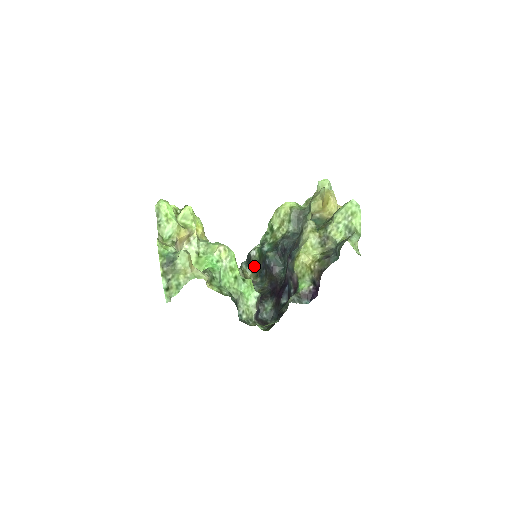
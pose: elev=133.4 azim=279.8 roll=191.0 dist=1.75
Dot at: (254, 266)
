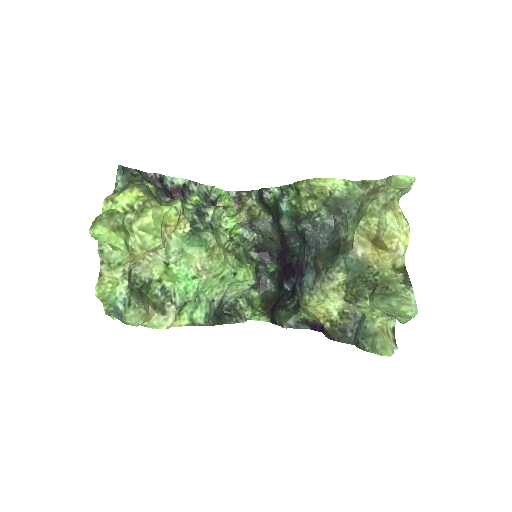
Dot at: (267, 205)
